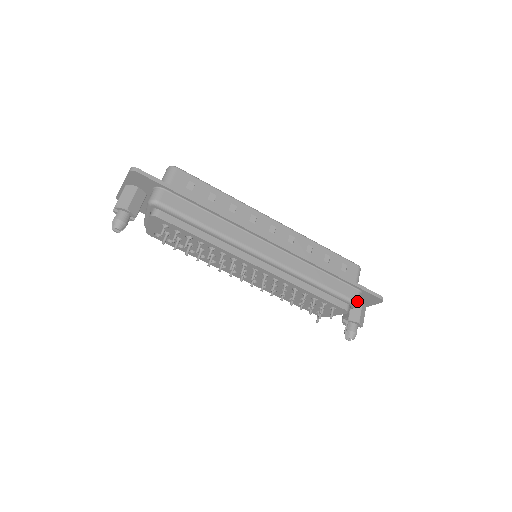
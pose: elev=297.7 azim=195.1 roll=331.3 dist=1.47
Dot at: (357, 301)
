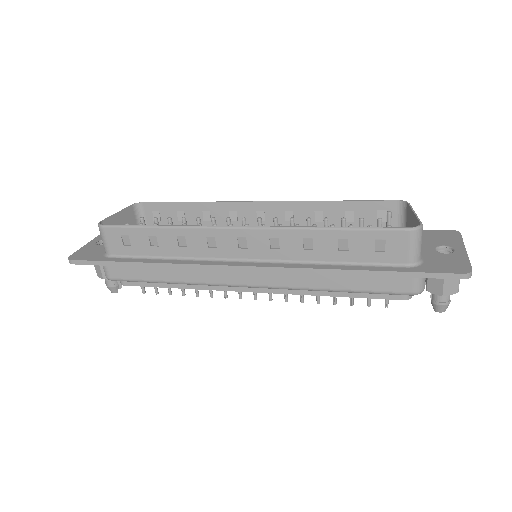
Dot at: (413, 292)
